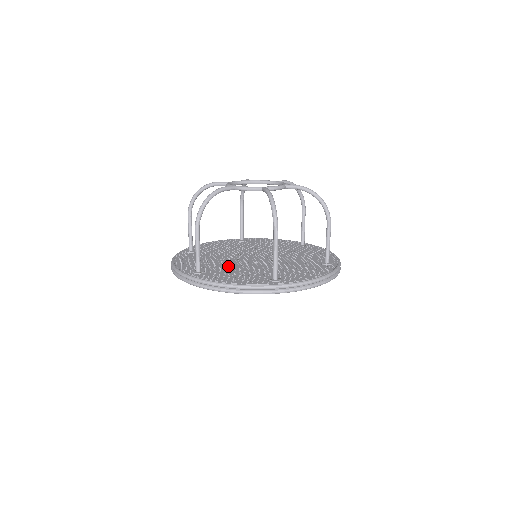
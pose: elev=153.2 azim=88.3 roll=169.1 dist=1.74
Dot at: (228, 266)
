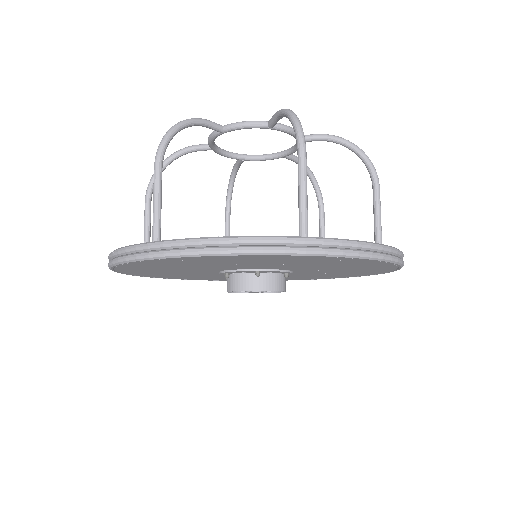
Dot at: occluded
